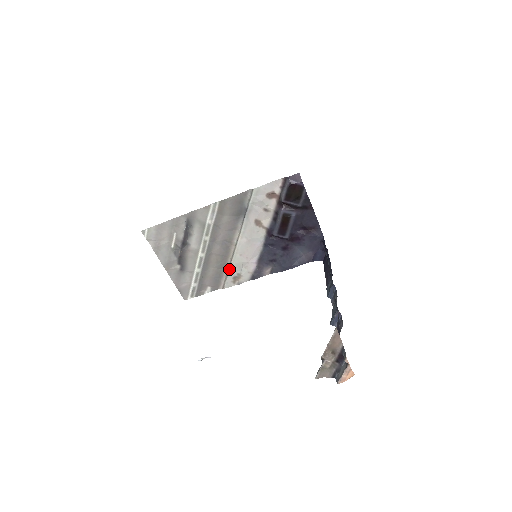
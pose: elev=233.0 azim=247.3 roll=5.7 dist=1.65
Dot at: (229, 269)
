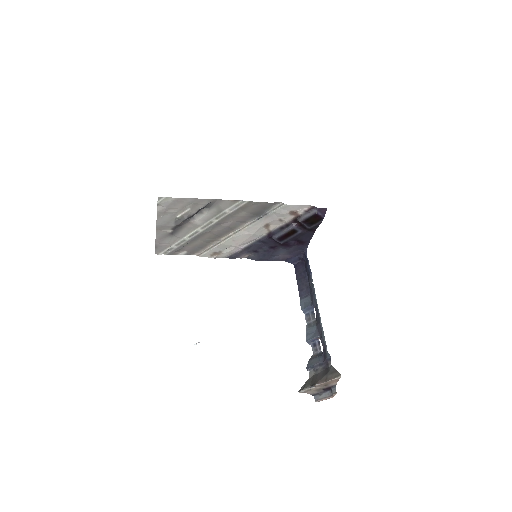
Dot at: (215, 246)
